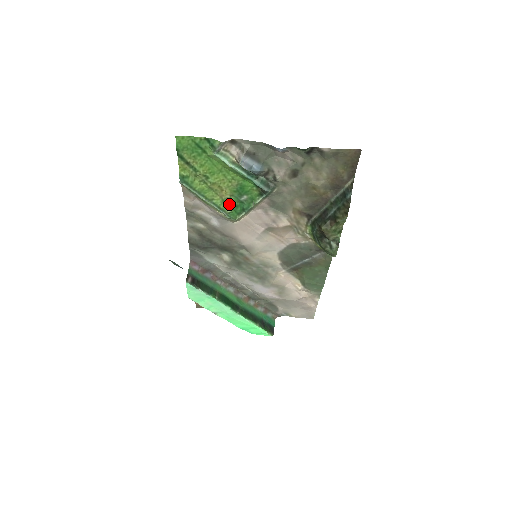
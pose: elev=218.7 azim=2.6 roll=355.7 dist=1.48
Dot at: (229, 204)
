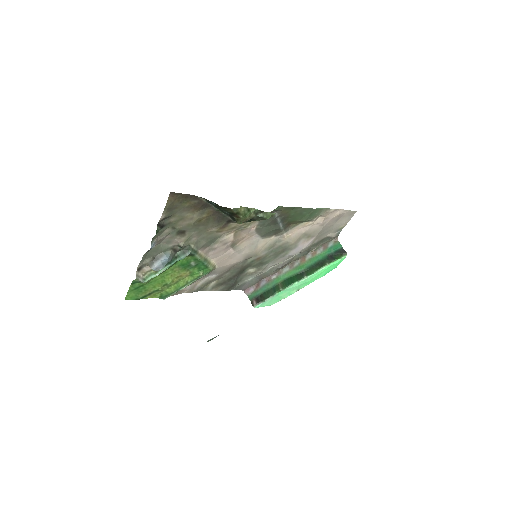
Dot at: (195, 272)
